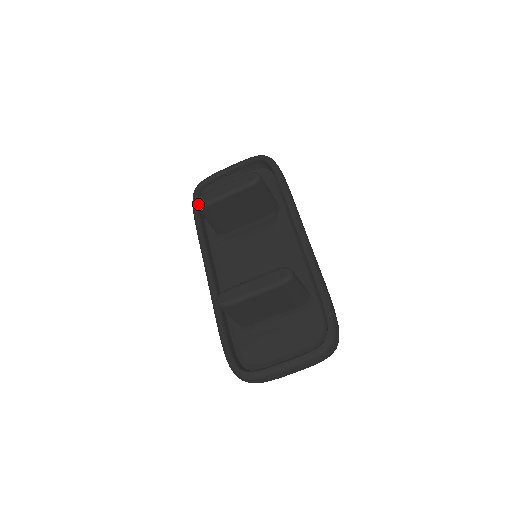
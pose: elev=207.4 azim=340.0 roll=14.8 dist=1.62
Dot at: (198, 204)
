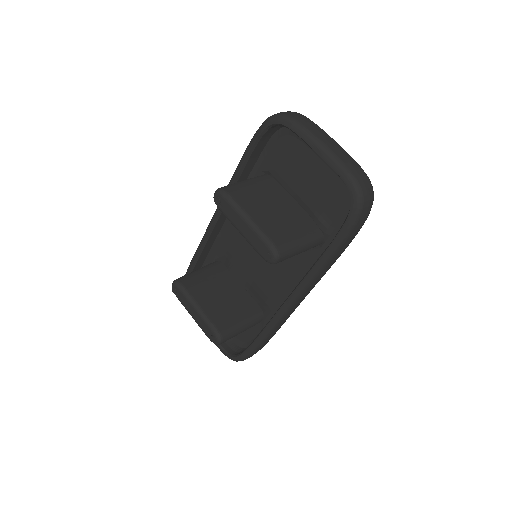
Dot at: (214, 200)
